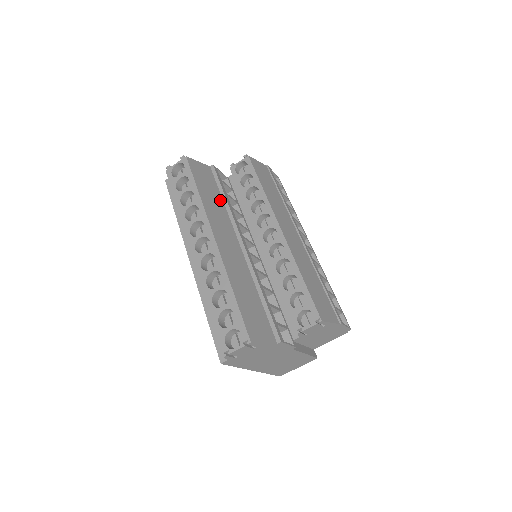
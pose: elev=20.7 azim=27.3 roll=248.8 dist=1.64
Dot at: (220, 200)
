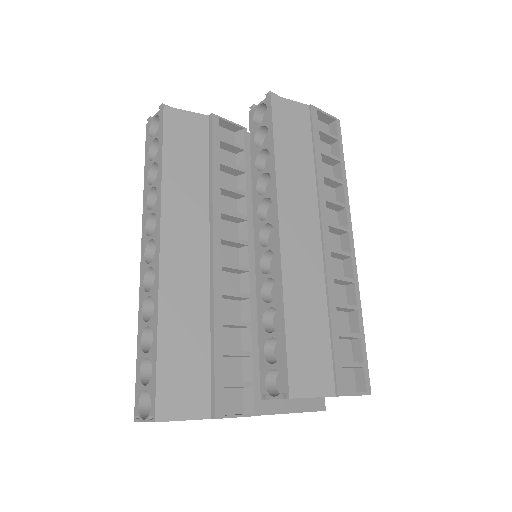
Dot at: (203, 175)
